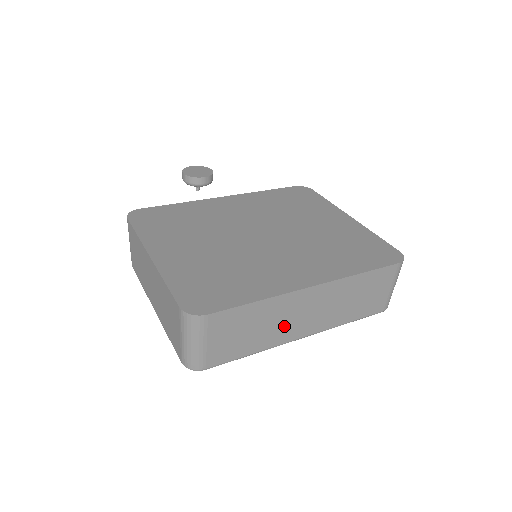
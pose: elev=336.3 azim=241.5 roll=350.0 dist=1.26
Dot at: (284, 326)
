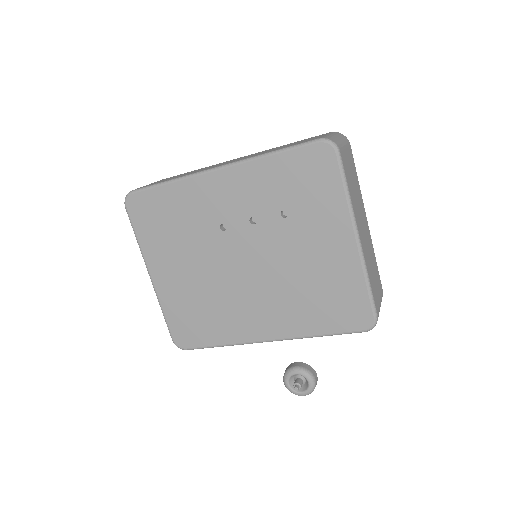
Dot at: occluded
